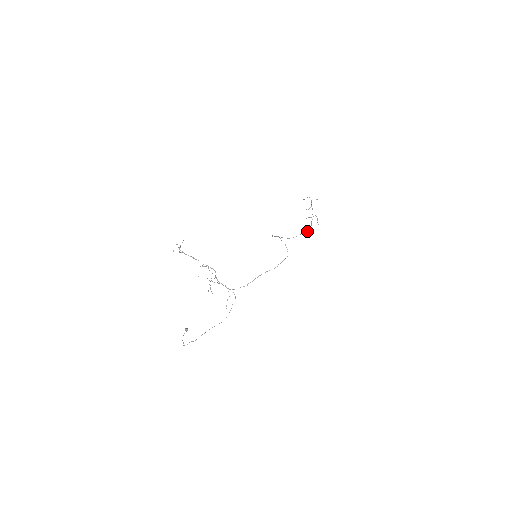
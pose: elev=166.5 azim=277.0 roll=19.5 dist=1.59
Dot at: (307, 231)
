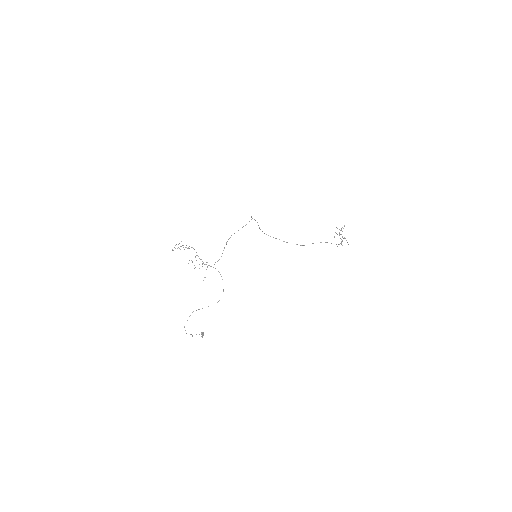
Dot at: occluded
